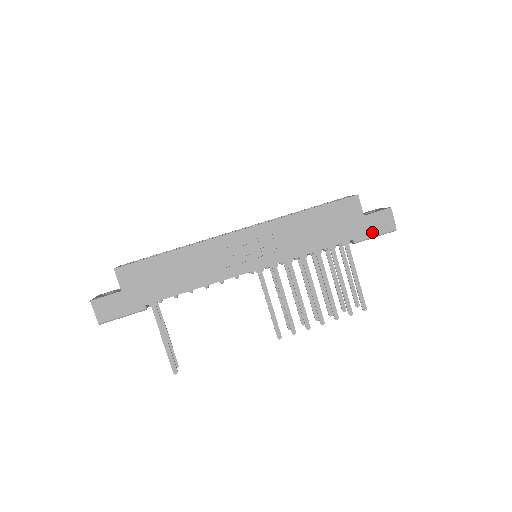
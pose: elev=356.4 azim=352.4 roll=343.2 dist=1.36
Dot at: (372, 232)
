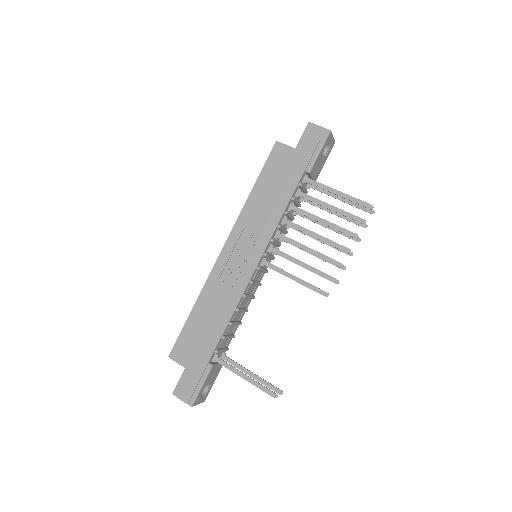
Dot at: (313, 152)
